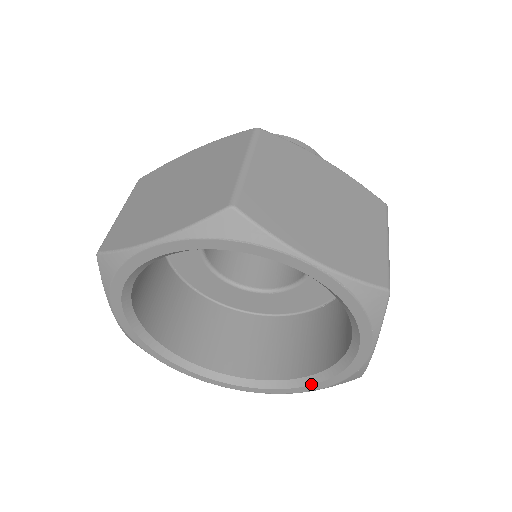
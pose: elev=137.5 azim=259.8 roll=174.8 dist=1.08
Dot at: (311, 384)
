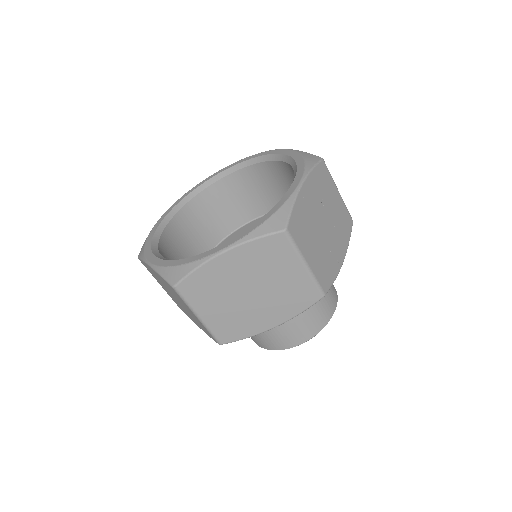
Dot at: (240, 234)
